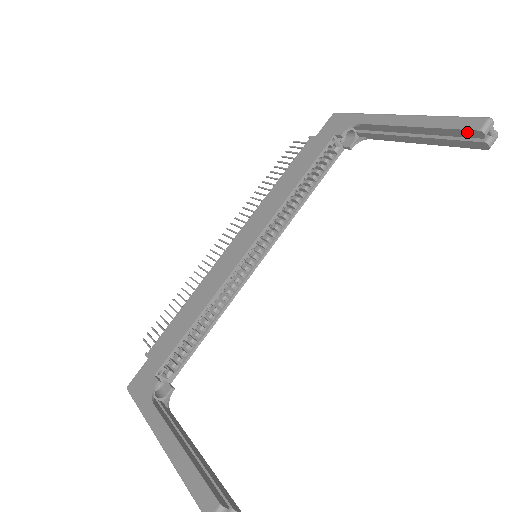
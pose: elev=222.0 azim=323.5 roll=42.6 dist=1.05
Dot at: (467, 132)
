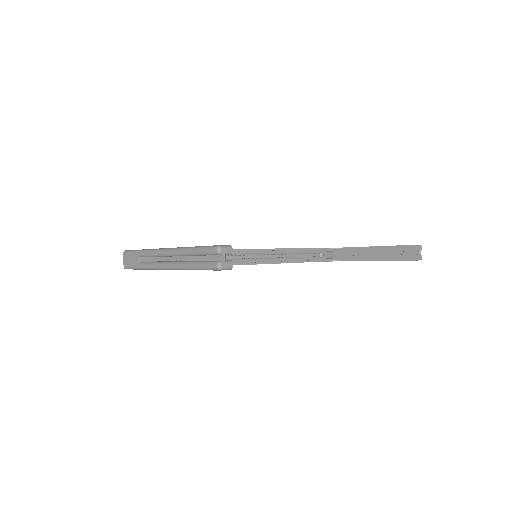
Dot at: (408, 247)
